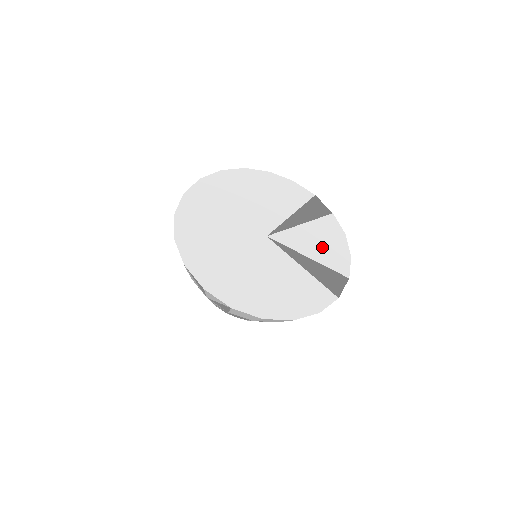
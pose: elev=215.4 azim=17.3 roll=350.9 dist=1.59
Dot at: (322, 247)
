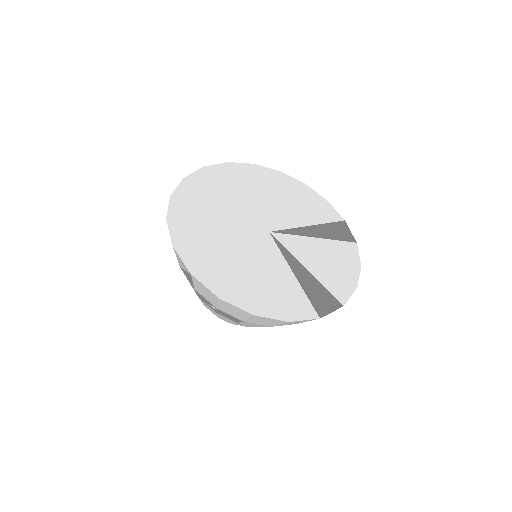
Dot at: (327, 266)
